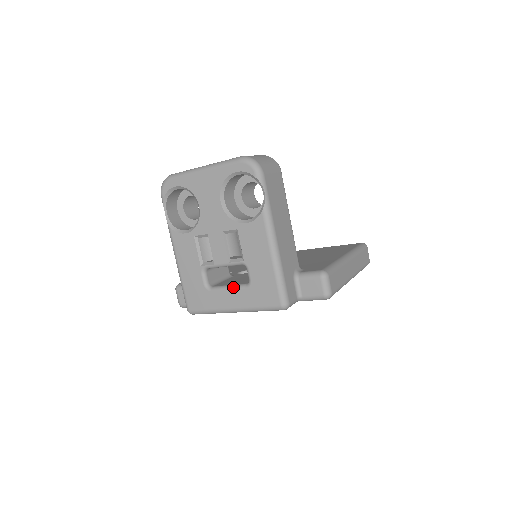
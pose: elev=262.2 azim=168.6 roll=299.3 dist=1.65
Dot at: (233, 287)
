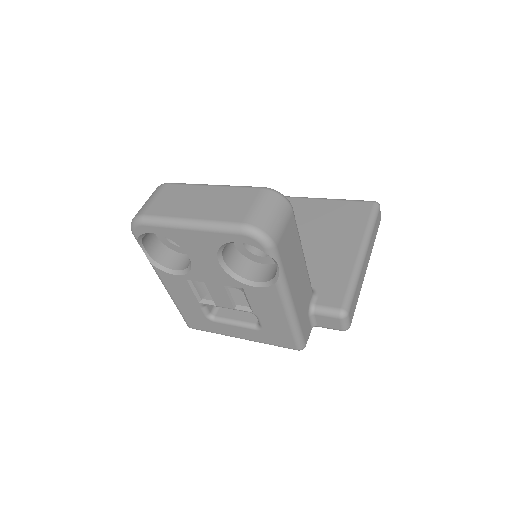
Dot at: (241, 325)
